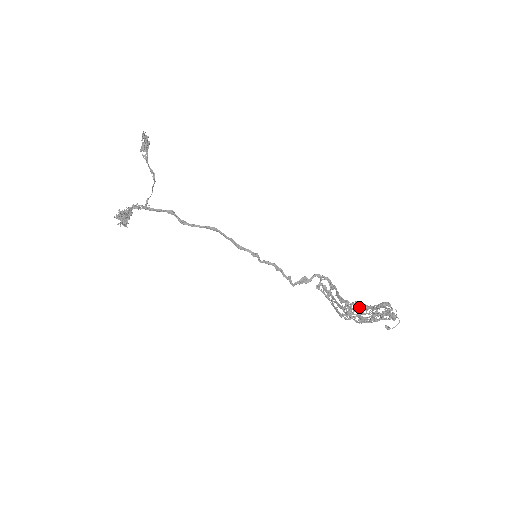
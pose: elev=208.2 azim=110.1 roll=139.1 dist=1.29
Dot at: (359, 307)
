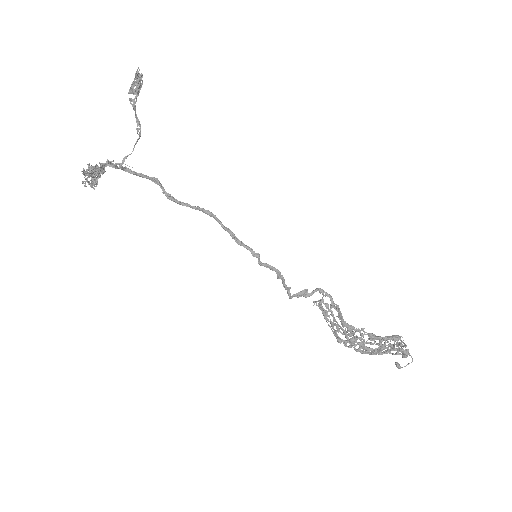
Dot at: (362, 335)
